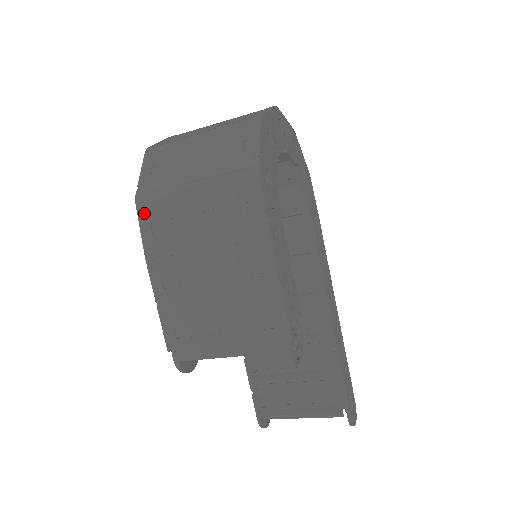
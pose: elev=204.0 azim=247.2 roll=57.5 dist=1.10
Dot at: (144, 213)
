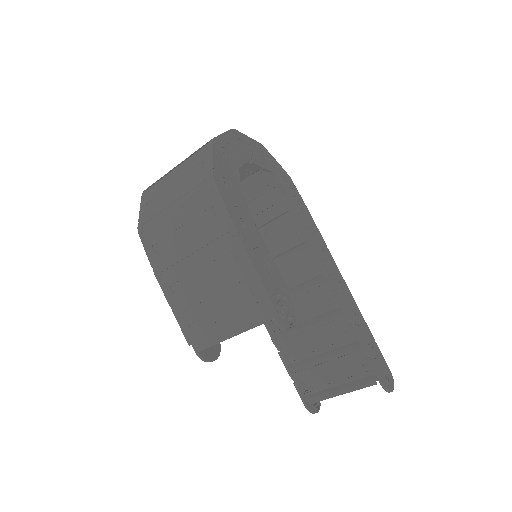
Dot at: (146, 239)
